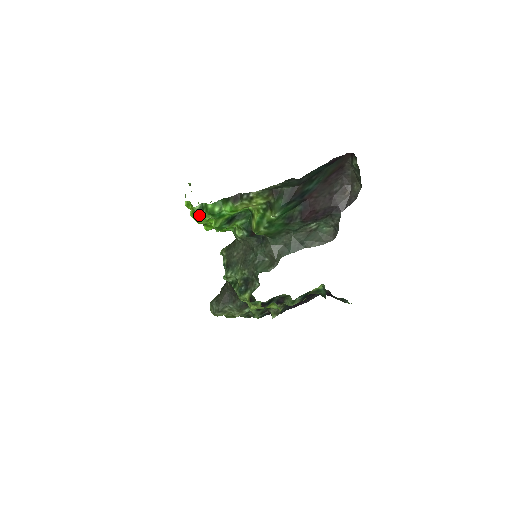
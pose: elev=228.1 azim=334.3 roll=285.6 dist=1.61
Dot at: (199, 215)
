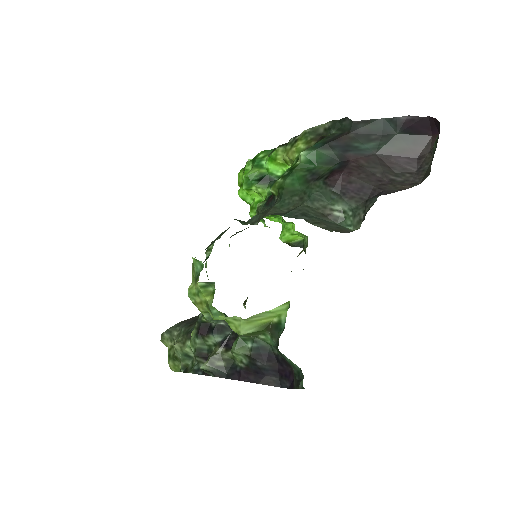
Dot at: occluded
